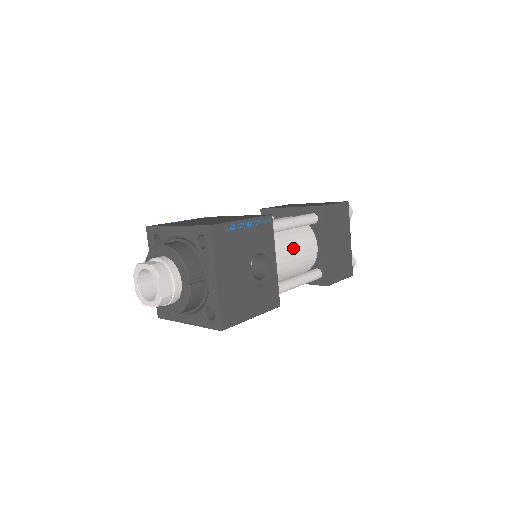
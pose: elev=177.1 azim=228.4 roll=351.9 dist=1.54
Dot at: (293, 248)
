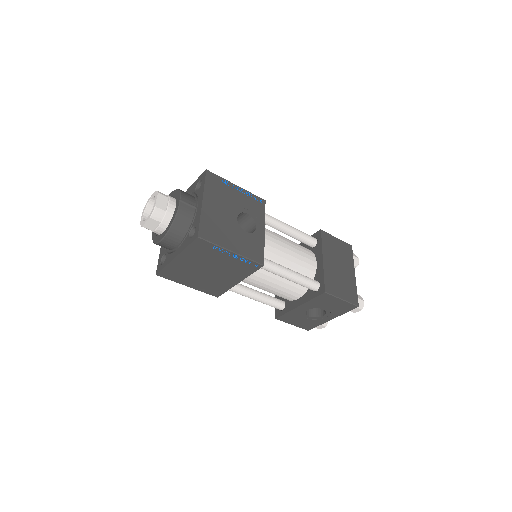
Dot at: (288, 246)
